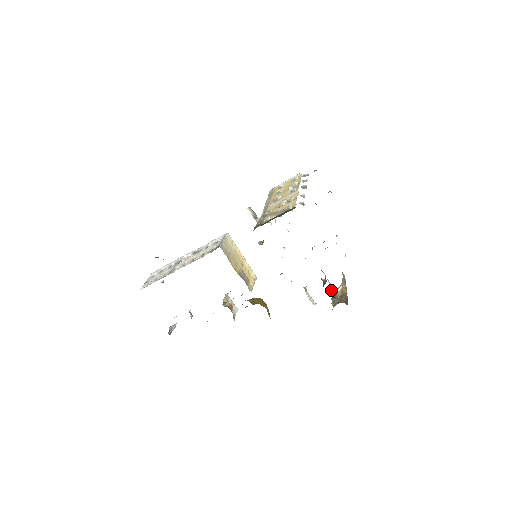
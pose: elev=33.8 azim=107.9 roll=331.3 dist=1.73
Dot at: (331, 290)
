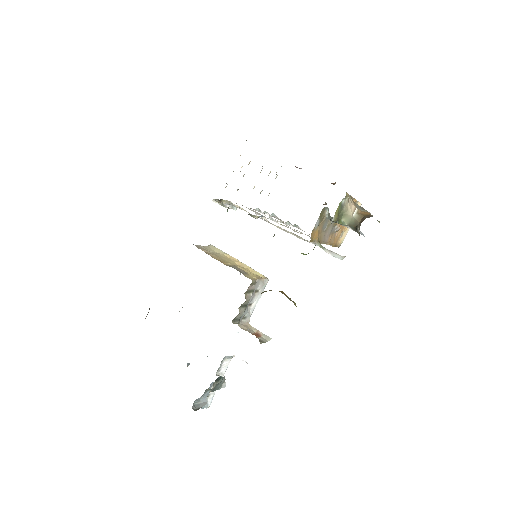
Dot at: (343, 218)
